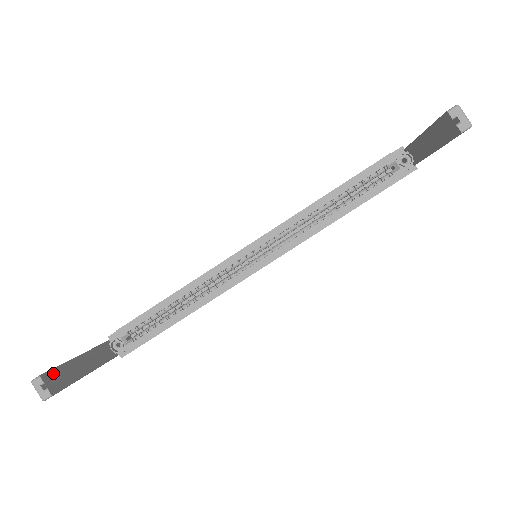
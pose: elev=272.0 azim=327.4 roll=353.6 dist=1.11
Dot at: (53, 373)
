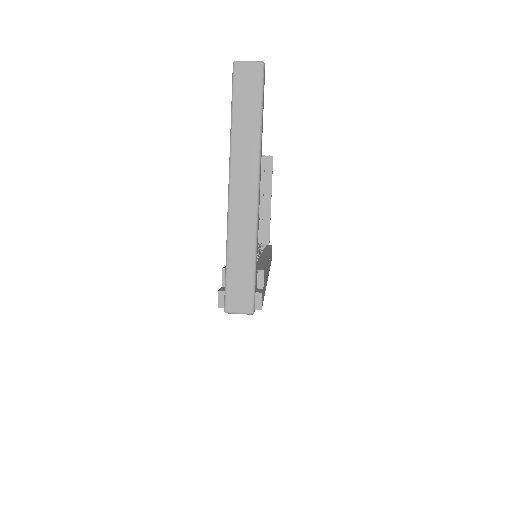
Dot at: occluded
